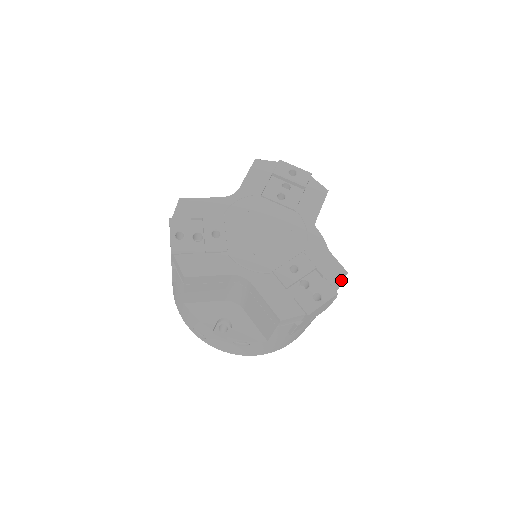
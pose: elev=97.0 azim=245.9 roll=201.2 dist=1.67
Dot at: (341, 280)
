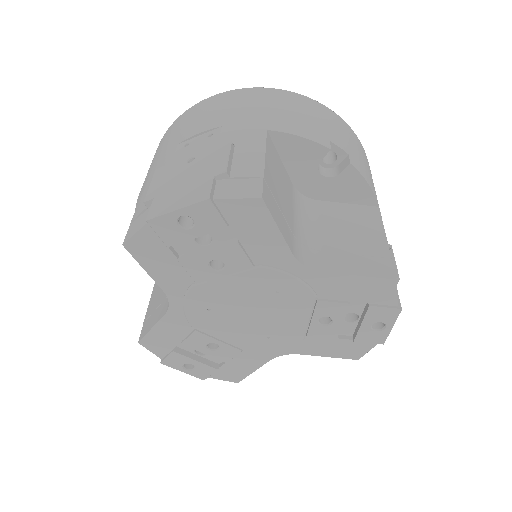
Dot at: (393, 293)
